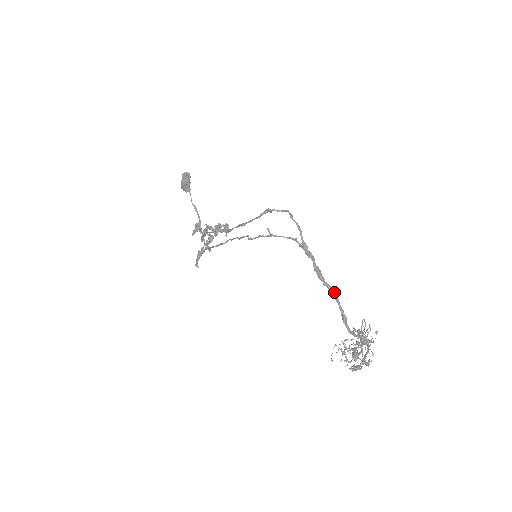
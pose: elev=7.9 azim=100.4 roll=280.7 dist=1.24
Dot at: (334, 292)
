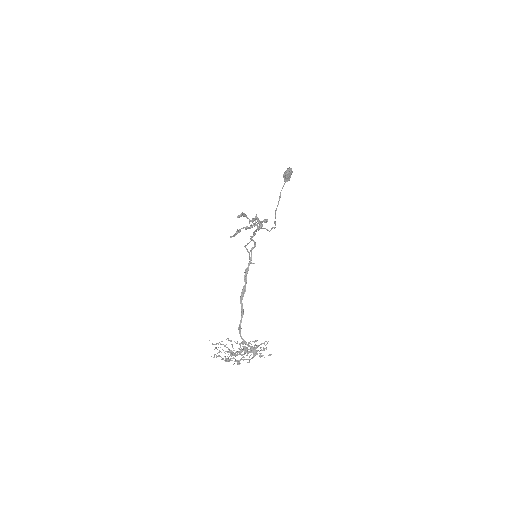
Dot at: (243, 310)
